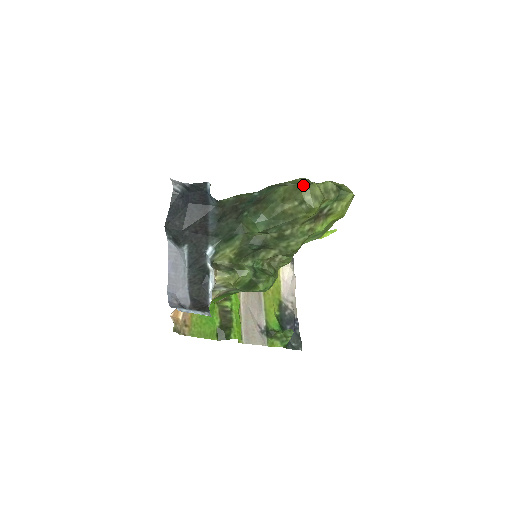
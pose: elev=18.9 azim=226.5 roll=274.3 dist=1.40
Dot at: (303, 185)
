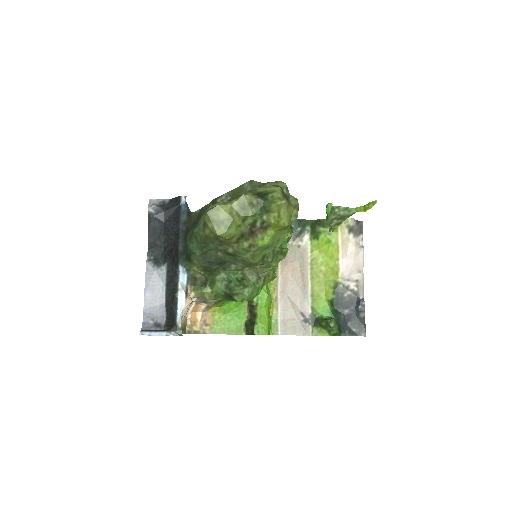
Dot at: (207, 210)
